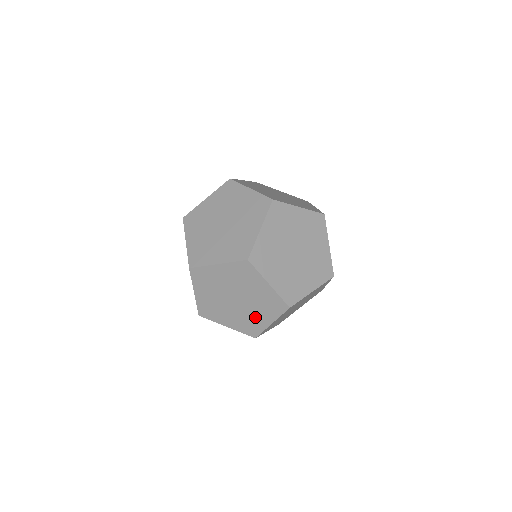
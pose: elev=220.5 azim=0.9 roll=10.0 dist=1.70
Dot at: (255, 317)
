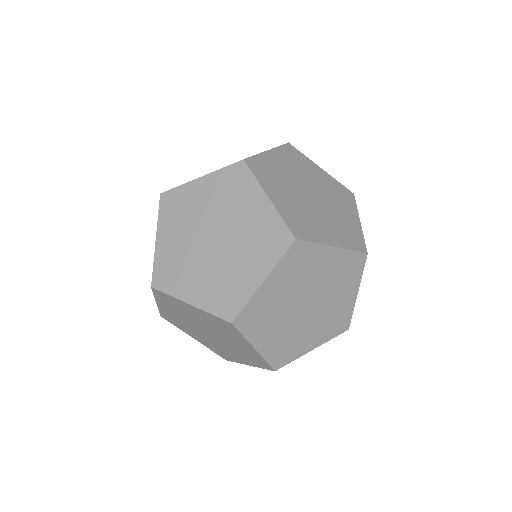
Dot at: (337, 304)
